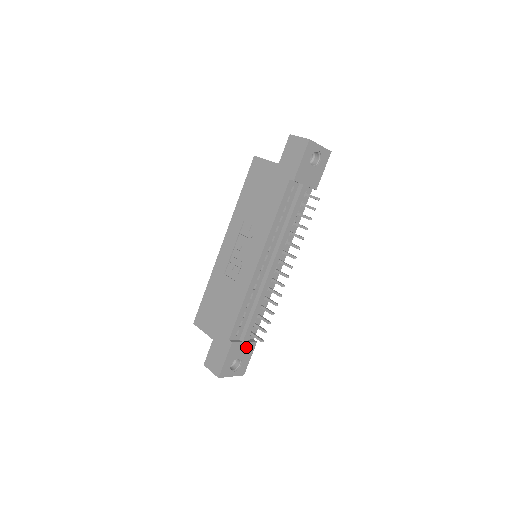
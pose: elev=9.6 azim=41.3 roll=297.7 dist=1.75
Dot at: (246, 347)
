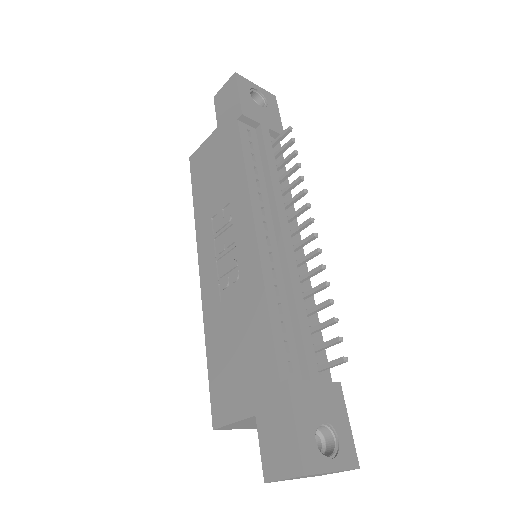
Dot at: (324, 394)
